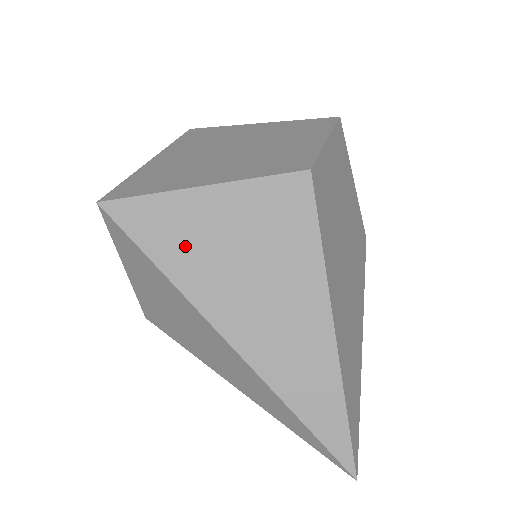
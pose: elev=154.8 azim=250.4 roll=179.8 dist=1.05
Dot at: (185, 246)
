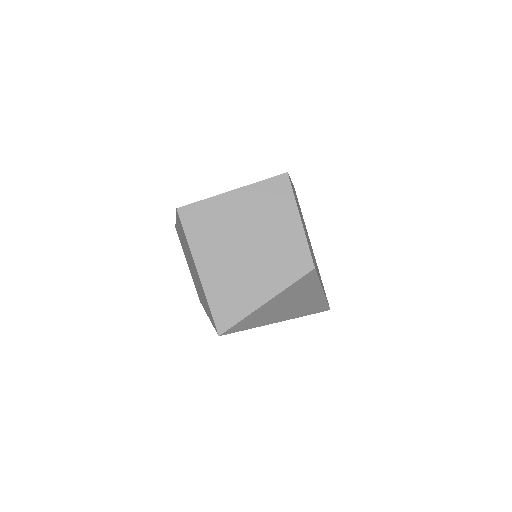
Dot at: (262, 318)
